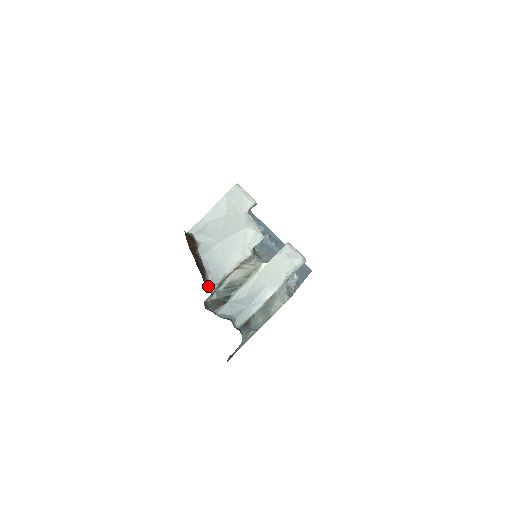
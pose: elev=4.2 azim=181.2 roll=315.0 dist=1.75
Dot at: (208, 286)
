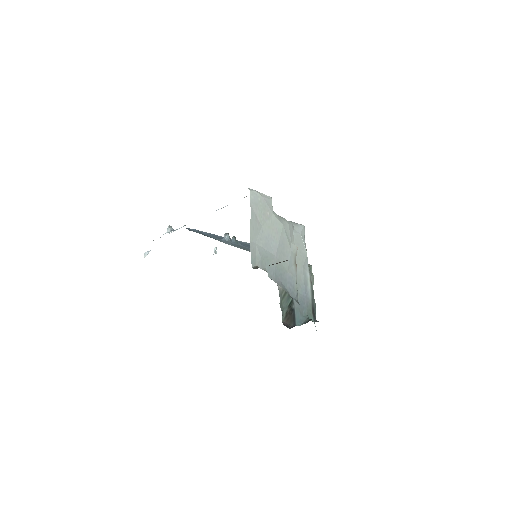
Dot at: occluded
